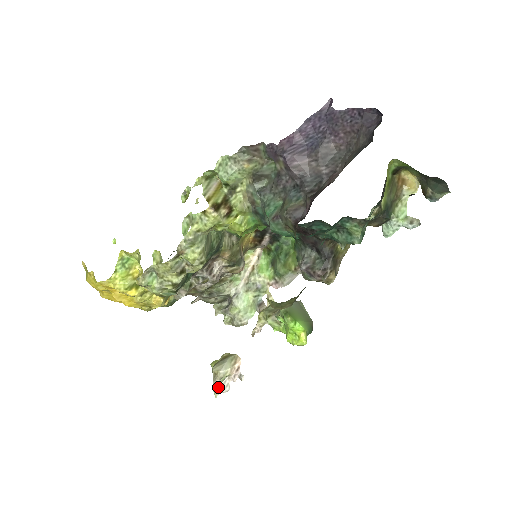
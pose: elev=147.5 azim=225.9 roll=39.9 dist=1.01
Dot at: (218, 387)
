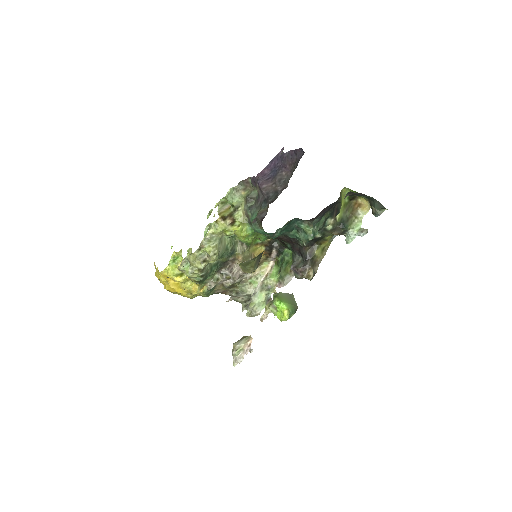
Dot at: (236, 358)
